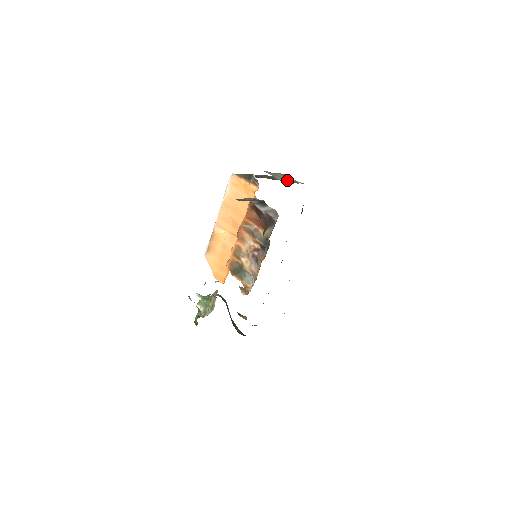
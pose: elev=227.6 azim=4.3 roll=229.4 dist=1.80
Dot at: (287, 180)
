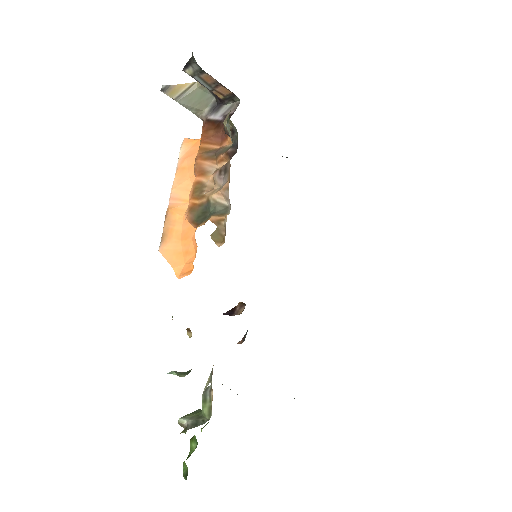
Dot at: occluded
